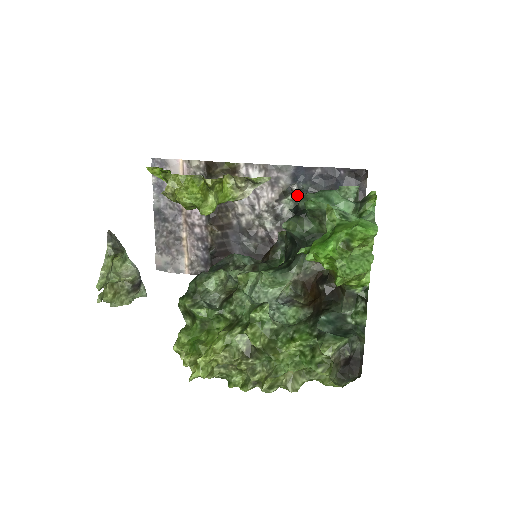
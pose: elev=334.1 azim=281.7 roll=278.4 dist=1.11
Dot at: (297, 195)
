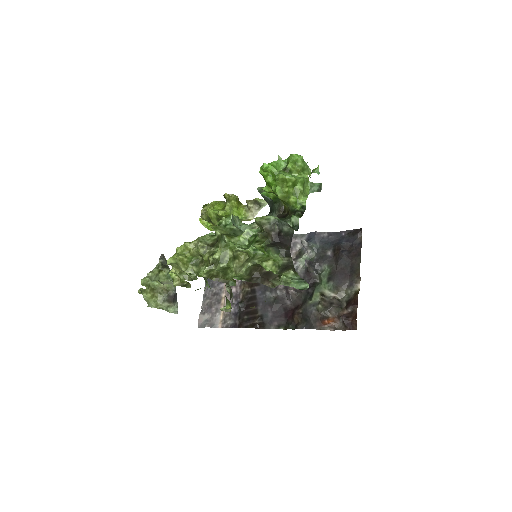
Dot at: (309, 254)
